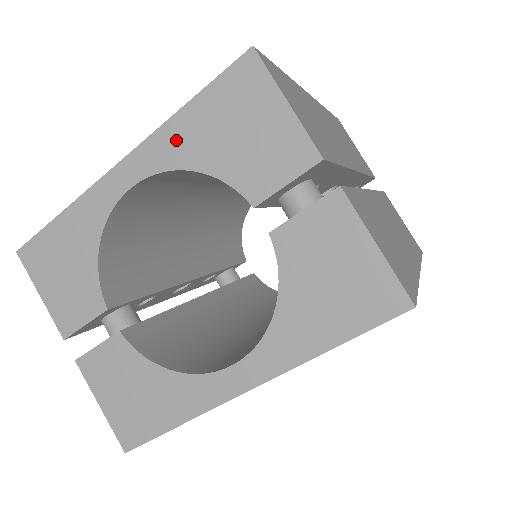
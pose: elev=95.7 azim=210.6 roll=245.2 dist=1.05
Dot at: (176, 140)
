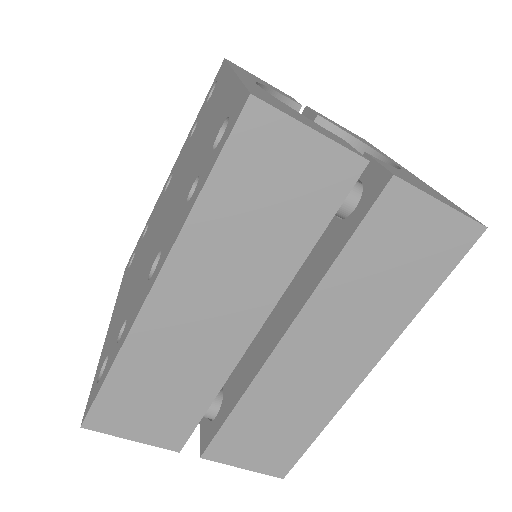
Dot at: occluded
